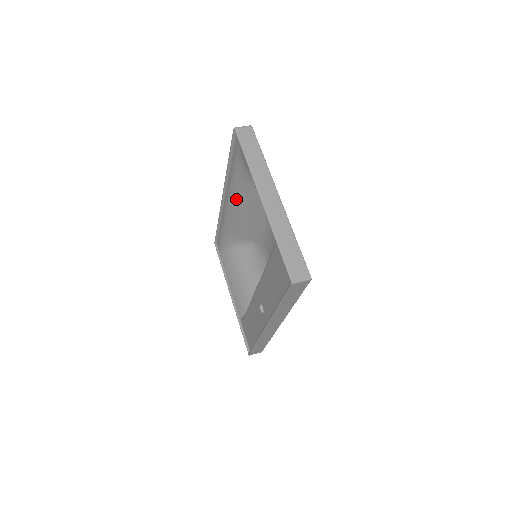
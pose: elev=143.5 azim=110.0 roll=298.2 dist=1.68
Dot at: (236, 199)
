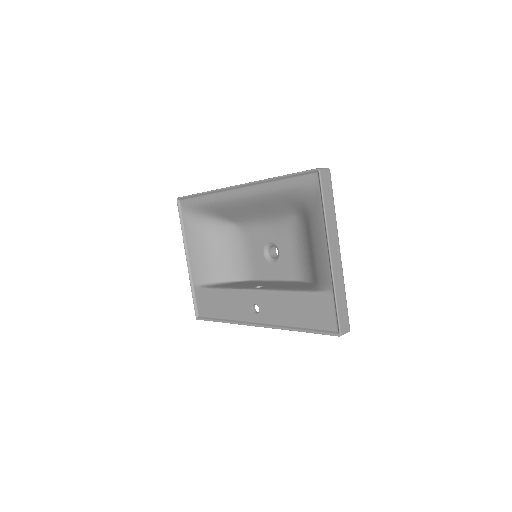
Dot at: (257, 200)
